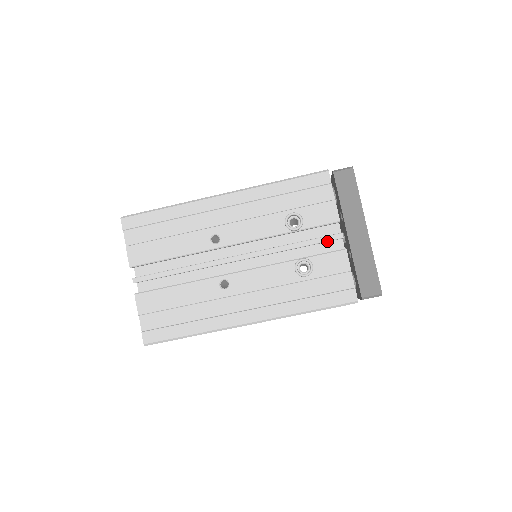
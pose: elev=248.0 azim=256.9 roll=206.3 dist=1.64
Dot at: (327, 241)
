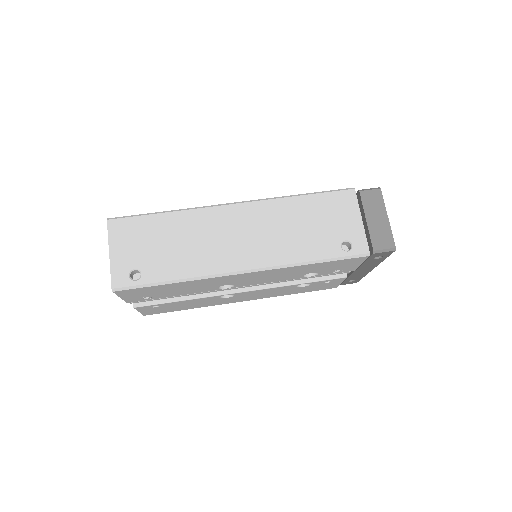
Dot at: occluded
